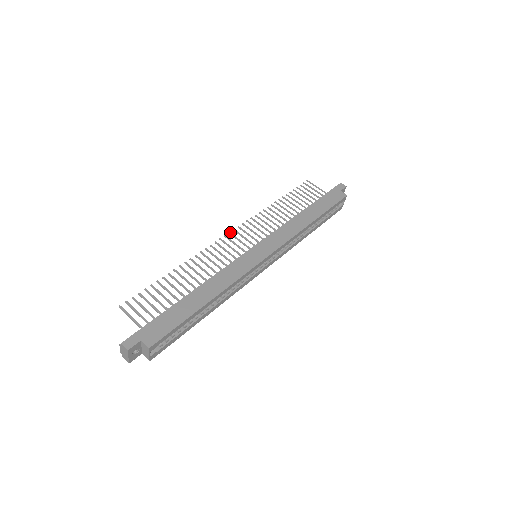
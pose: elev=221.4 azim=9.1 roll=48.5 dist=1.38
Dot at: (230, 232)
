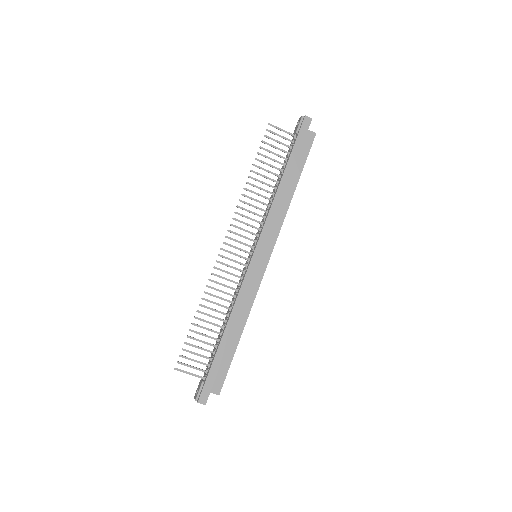
Dot at: (224, 242)
